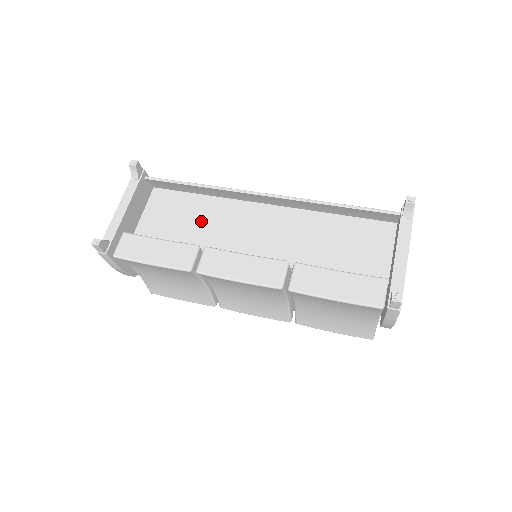
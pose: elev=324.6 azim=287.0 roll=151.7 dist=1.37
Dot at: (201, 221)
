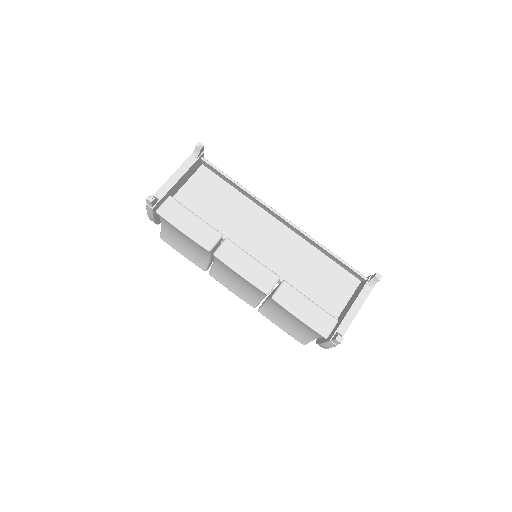
Dot at: (228, 211)
